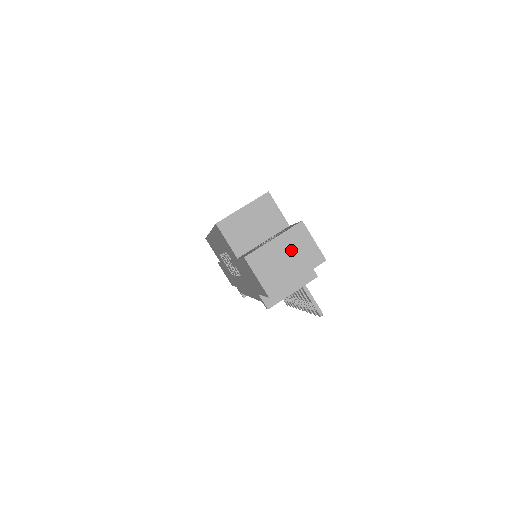
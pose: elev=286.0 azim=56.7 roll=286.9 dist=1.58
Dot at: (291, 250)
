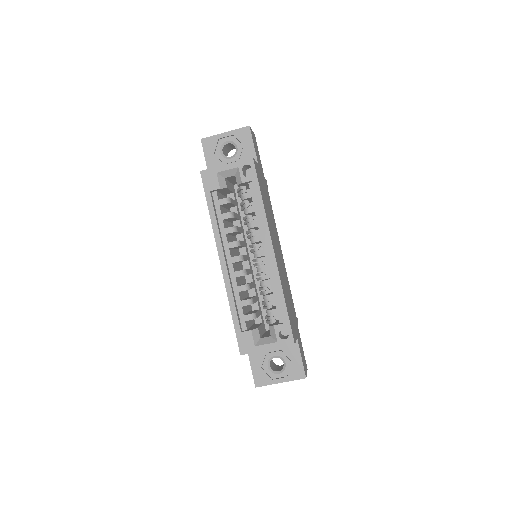
Dot at: occluded
